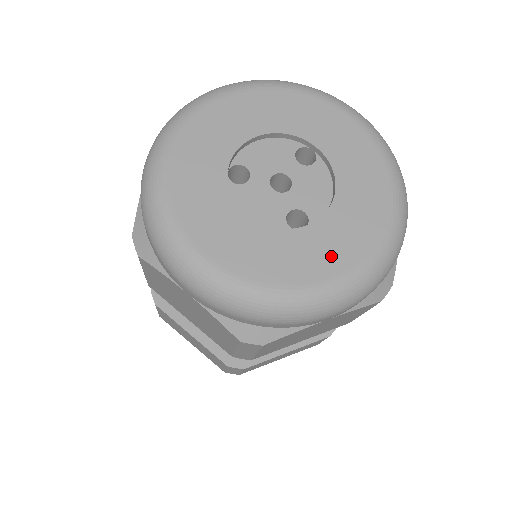
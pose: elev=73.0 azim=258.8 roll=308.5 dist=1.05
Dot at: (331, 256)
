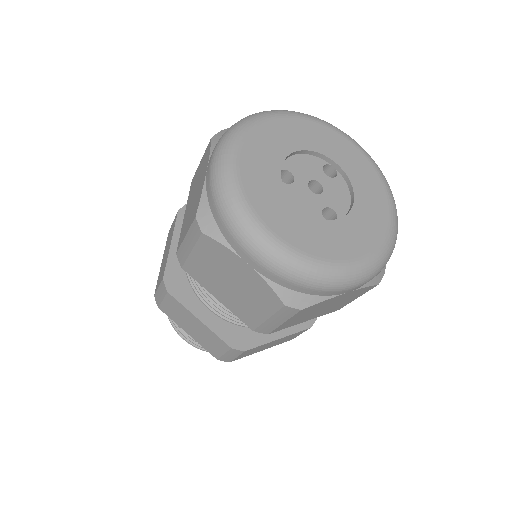
Dot at: (357, 242)
